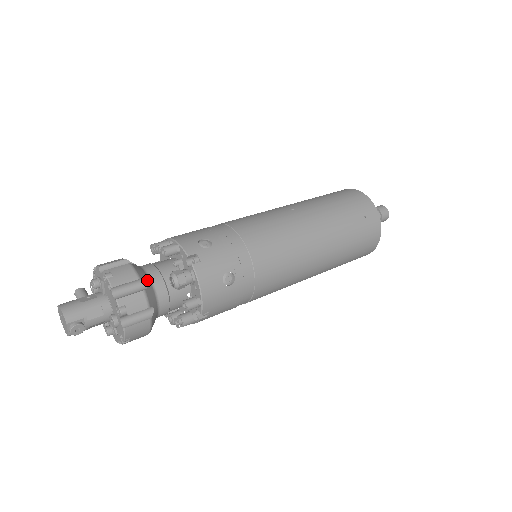
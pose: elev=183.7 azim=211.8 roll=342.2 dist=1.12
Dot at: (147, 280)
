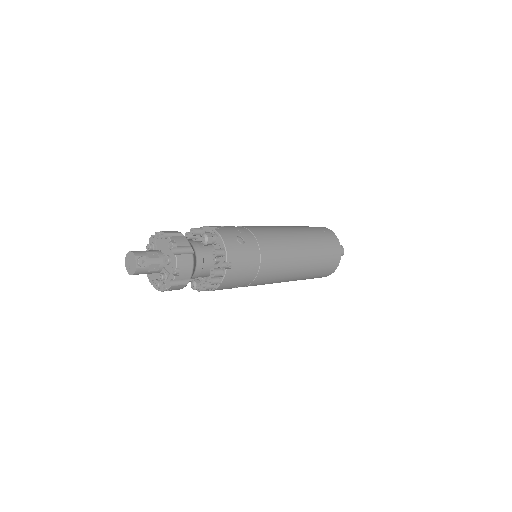
Dot at: occluded
